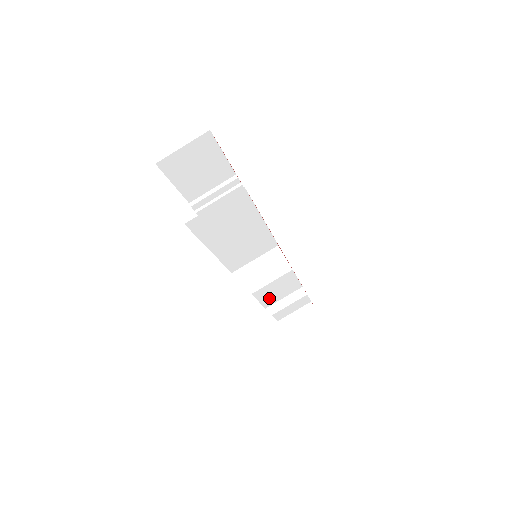
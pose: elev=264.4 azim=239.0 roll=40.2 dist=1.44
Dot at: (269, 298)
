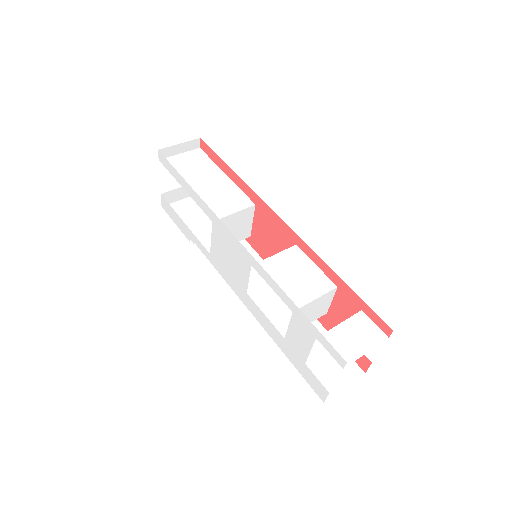
Dot at: (287, 289)
